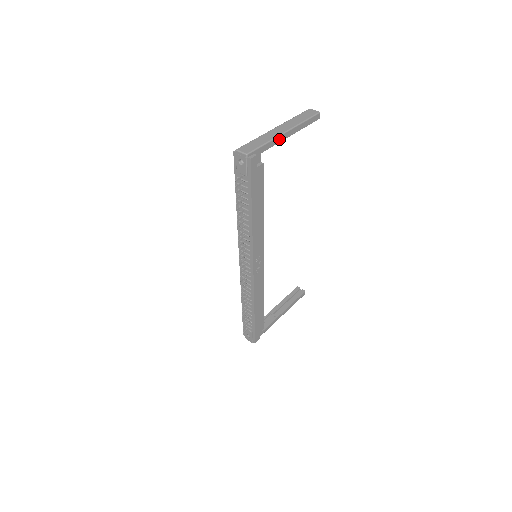
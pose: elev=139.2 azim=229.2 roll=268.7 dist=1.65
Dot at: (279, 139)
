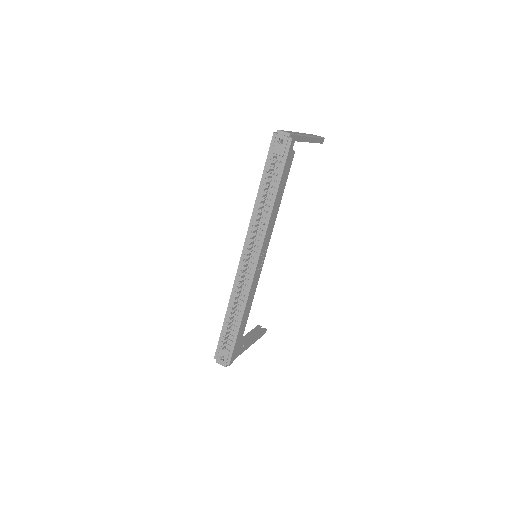
Dot at: (305, 139)
